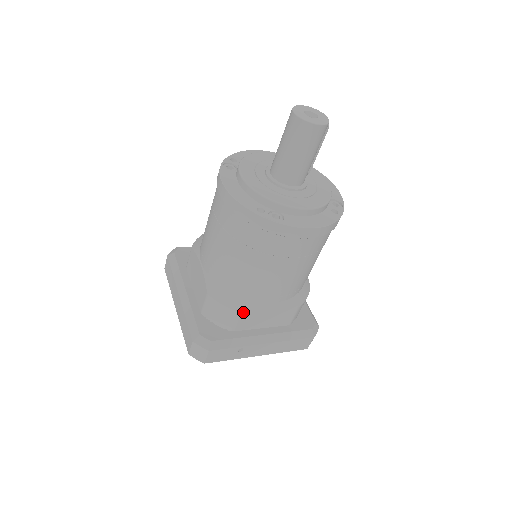
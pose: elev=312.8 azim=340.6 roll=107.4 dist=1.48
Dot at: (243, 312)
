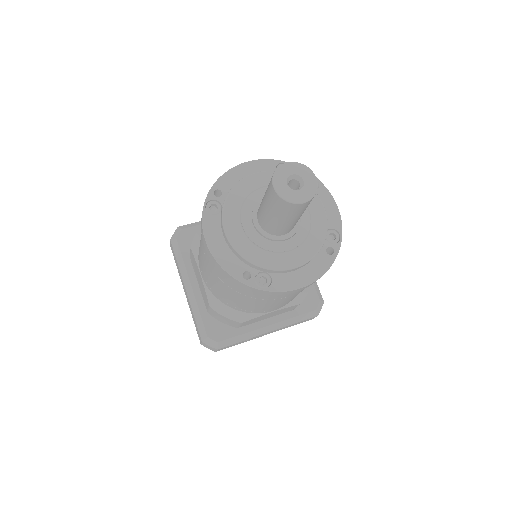
Dot at: (245, 322)
